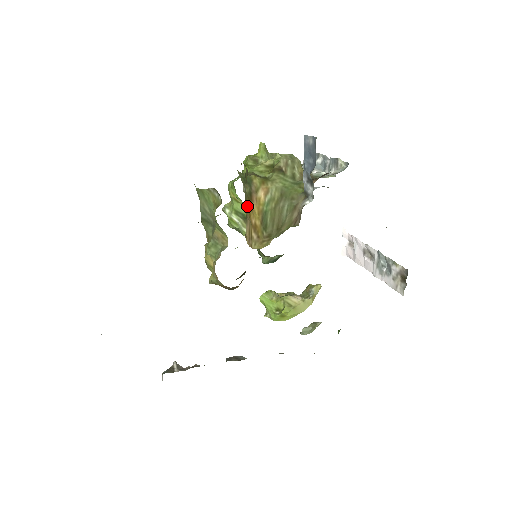
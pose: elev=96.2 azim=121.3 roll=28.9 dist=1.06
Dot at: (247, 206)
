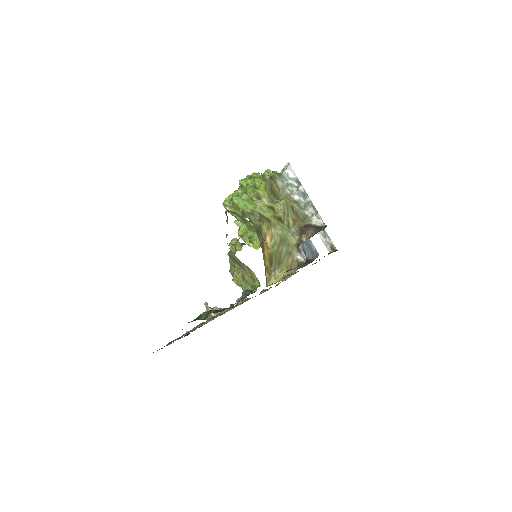
Dot at: (263, 257)
